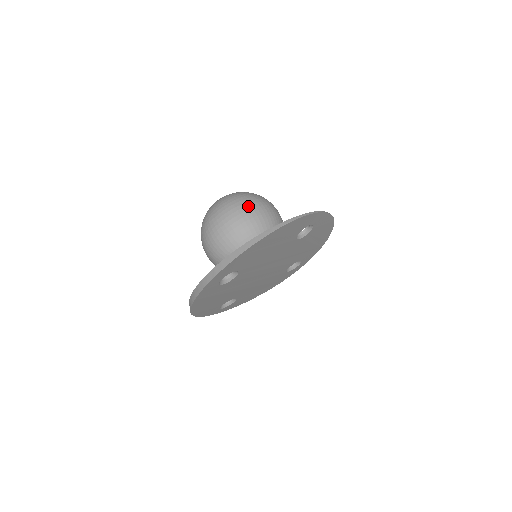
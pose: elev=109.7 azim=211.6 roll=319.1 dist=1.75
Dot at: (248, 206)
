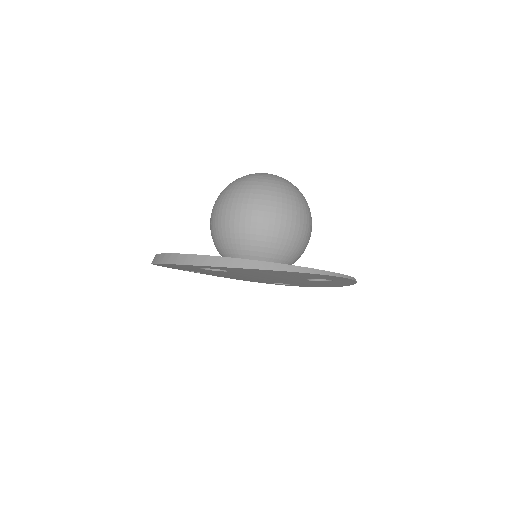
Dot at: (290, 211)
